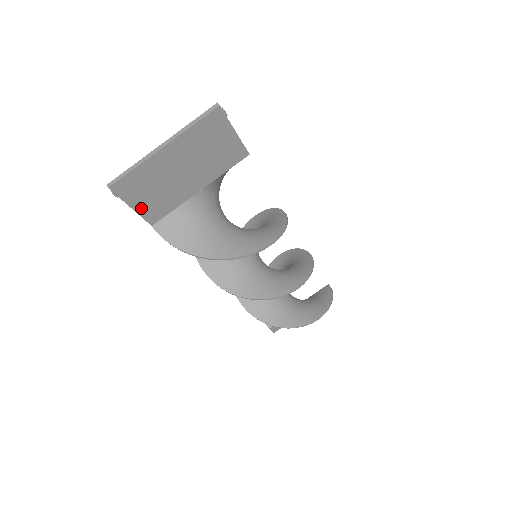
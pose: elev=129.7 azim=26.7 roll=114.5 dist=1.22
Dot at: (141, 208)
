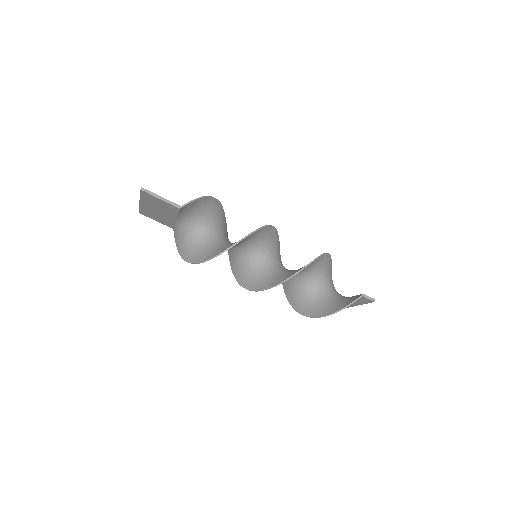
Dot at: (160, 222)
